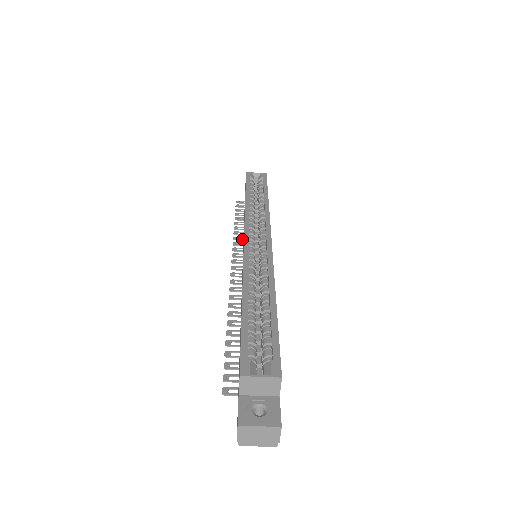
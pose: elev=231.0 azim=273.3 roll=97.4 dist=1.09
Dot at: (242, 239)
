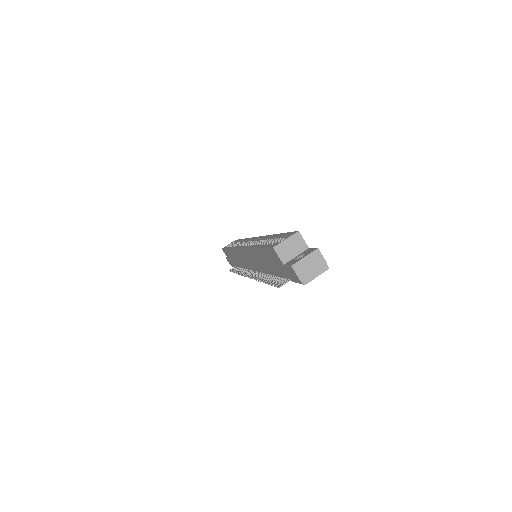
Dot at: (244, 270)
